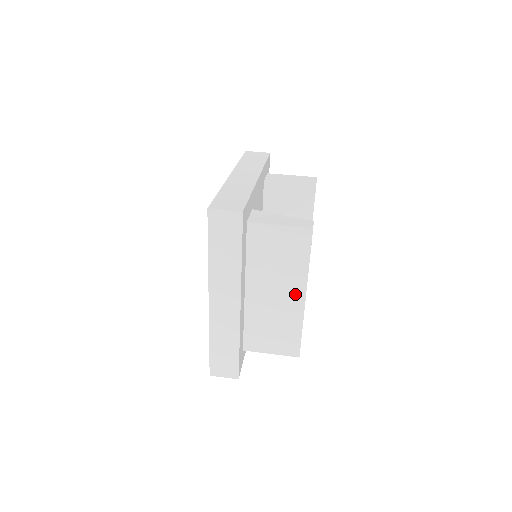
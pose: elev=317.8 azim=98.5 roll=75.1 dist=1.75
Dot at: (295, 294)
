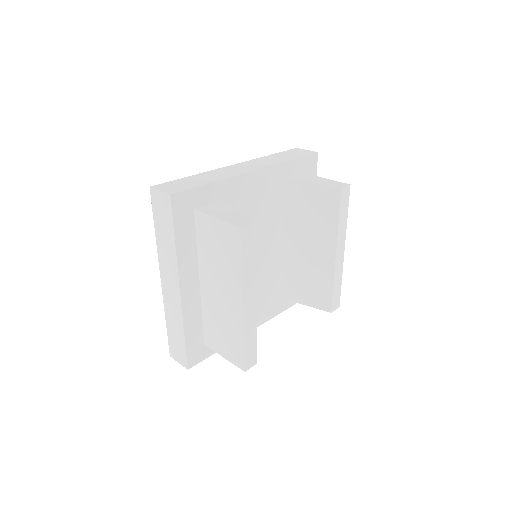
Dot at: (235, 298)
